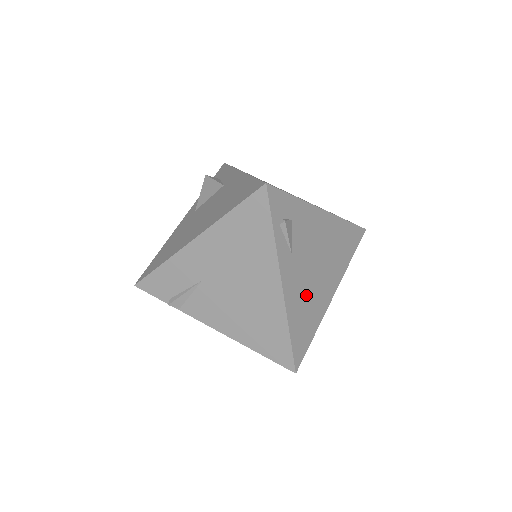
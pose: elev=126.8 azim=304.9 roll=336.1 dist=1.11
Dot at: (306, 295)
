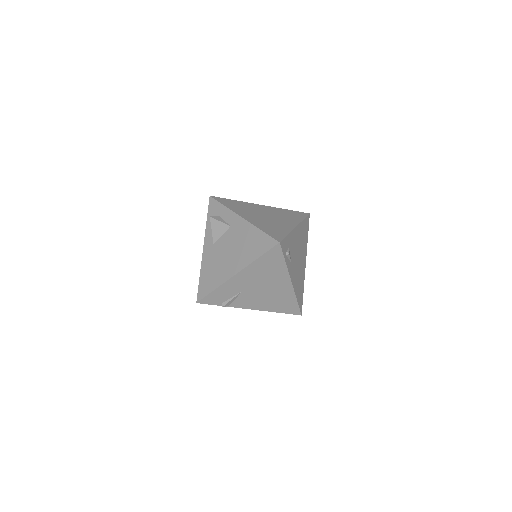
Dot at: (298, 276)
